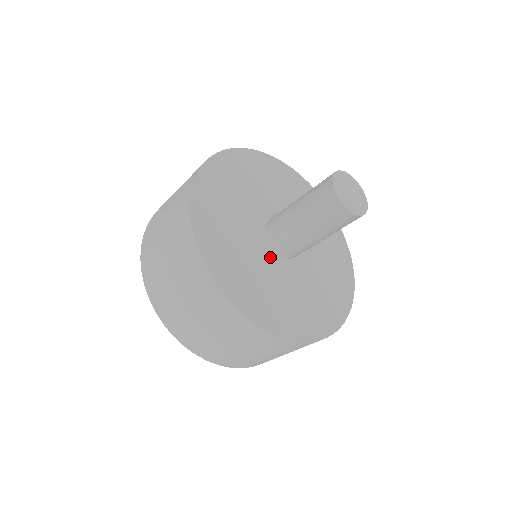
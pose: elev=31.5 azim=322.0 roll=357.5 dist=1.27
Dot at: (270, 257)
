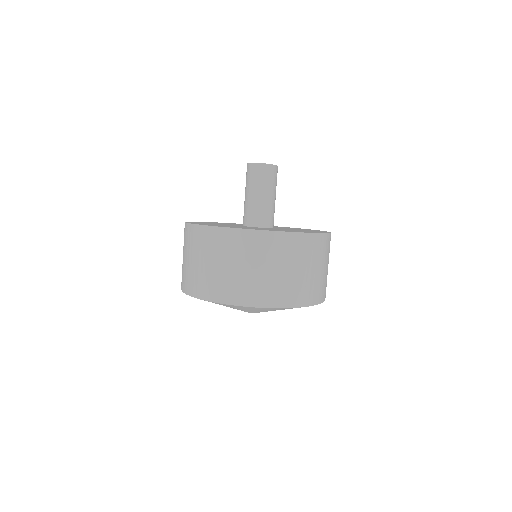
Dot at: (253, 227)
